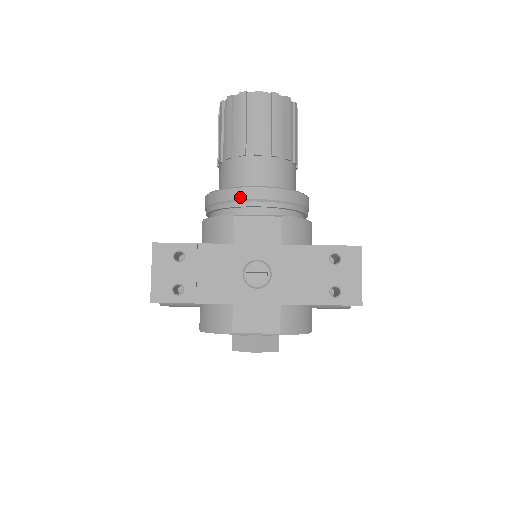
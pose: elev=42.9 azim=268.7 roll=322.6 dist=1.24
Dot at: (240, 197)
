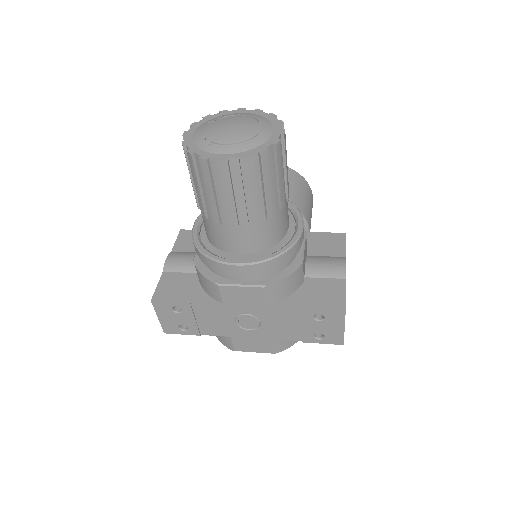
Dot at: (221, 270)
